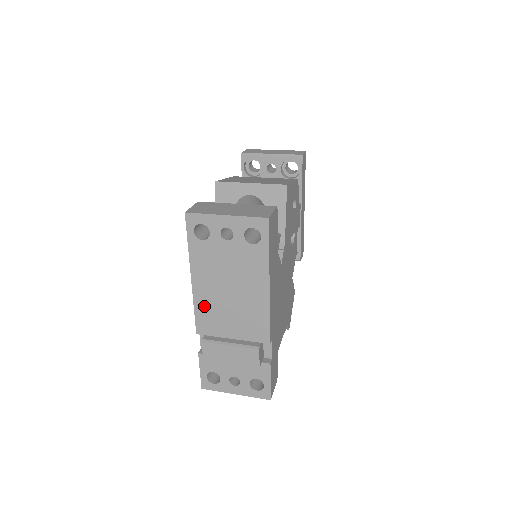
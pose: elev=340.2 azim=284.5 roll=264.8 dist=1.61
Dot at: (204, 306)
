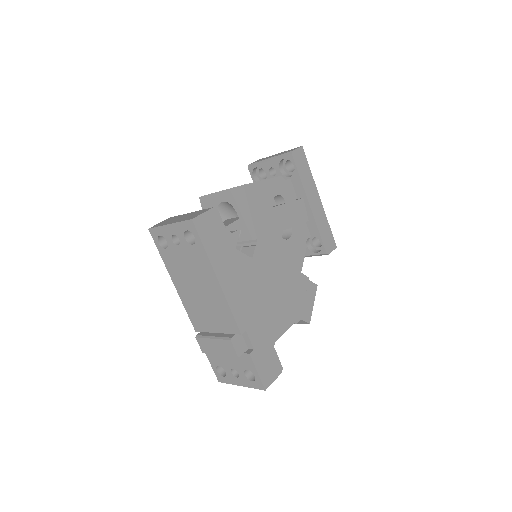
Dot at: (189, 306)
